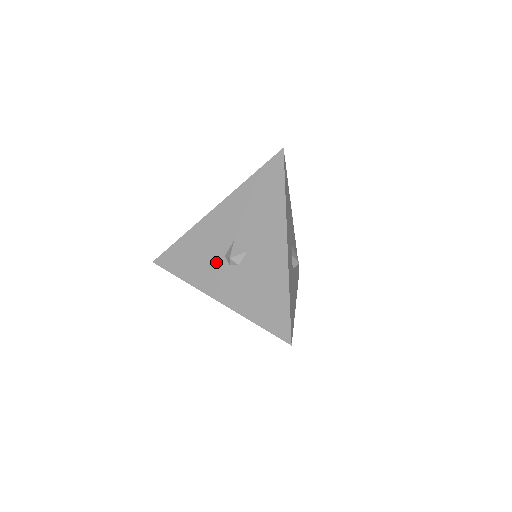
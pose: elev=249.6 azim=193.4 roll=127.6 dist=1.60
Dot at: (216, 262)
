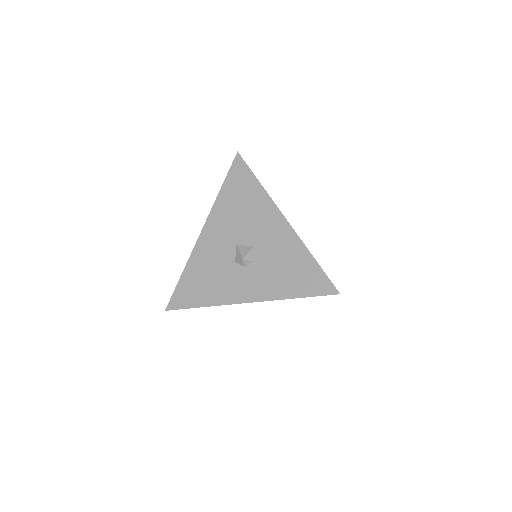
Dot at: (230, 272)
